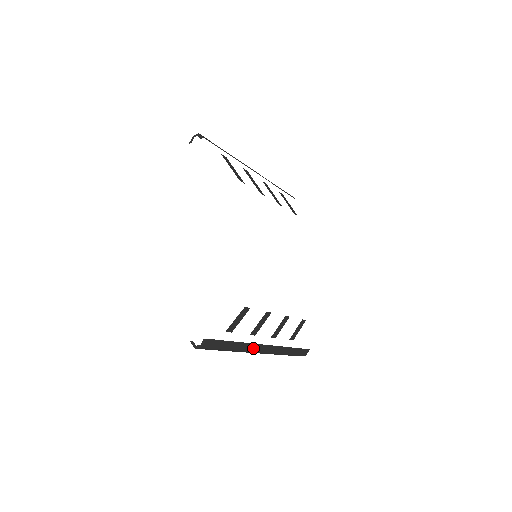
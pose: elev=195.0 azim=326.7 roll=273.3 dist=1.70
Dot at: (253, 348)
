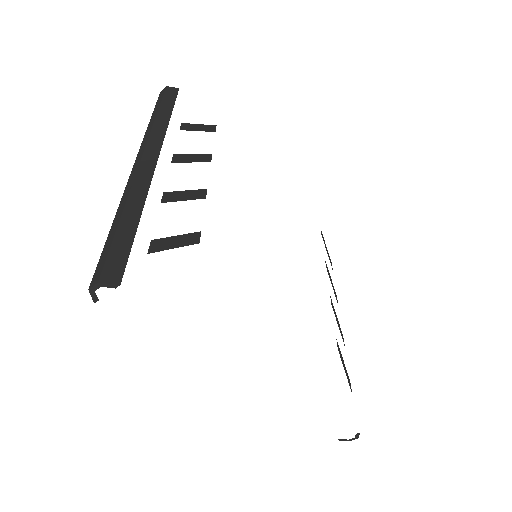
Dot at: occluded
